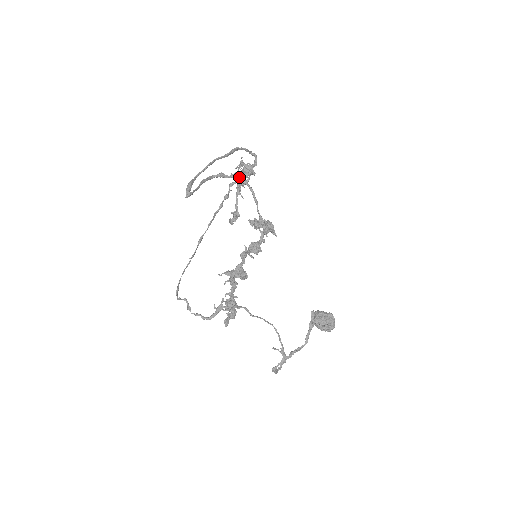
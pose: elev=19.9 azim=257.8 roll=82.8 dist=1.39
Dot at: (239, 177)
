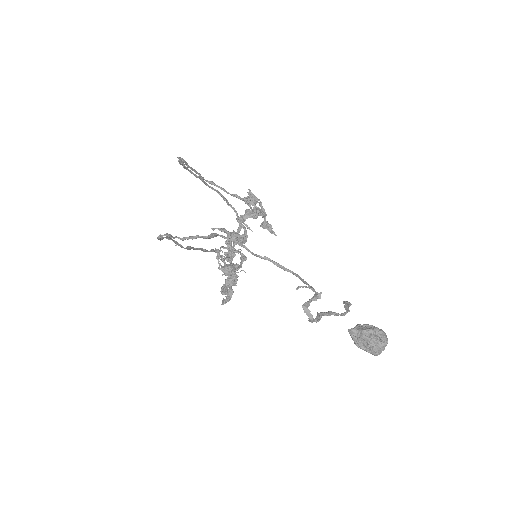
Dot at: occluded
